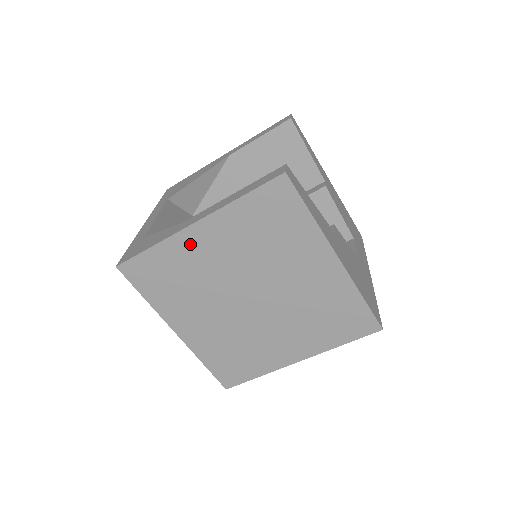
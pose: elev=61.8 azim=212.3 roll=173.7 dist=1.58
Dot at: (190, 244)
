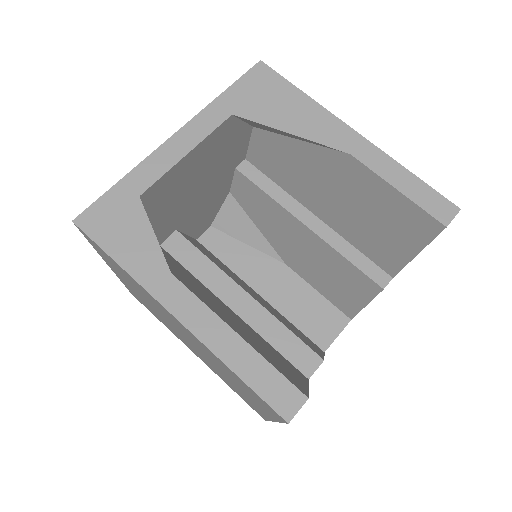
Dot at: (159, 305)
